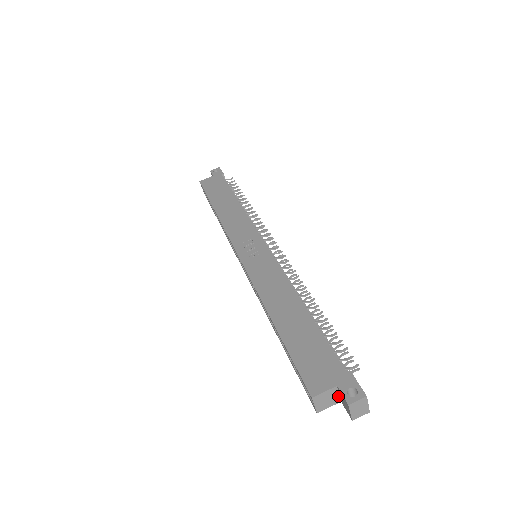
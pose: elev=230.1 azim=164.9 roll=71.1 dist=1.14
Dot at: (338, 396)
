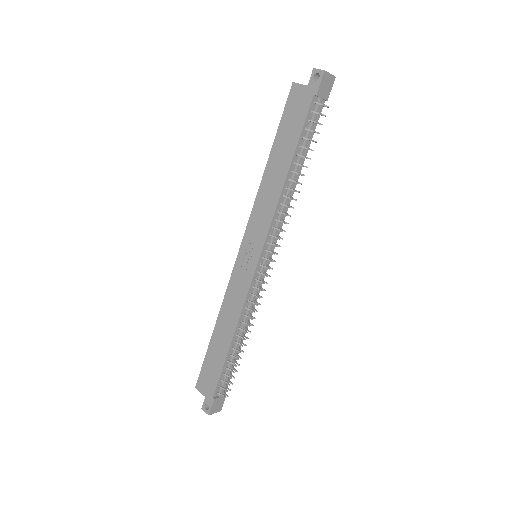
Dot at: occluded
